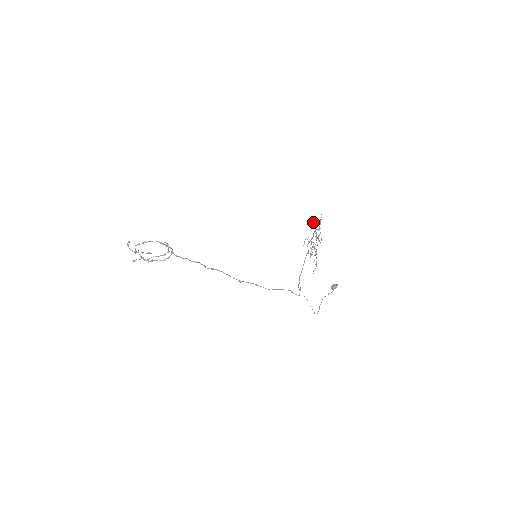
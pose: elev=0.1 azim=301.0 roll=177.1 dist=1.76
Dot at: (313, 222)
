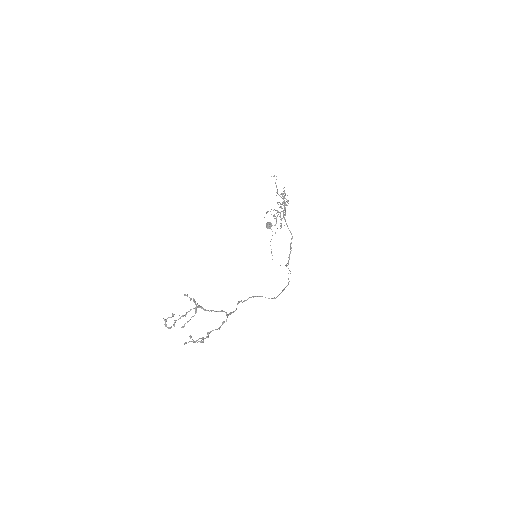
Dot at: (288, 201)
